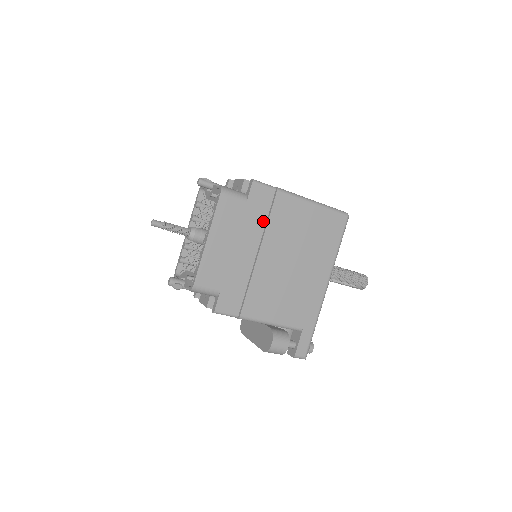
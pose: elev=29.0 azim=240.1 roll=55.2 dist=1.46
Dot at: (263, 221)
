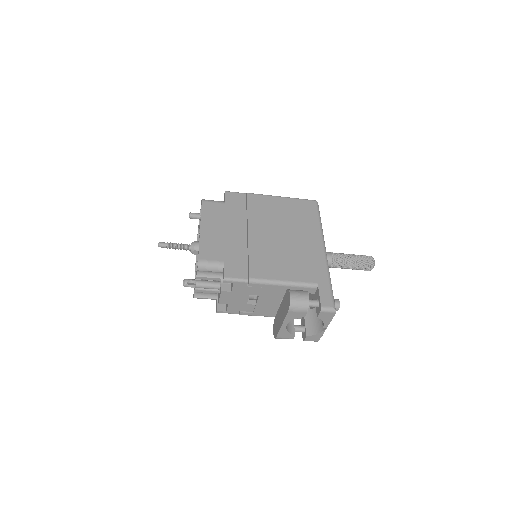
Dot at: (243, 213)
